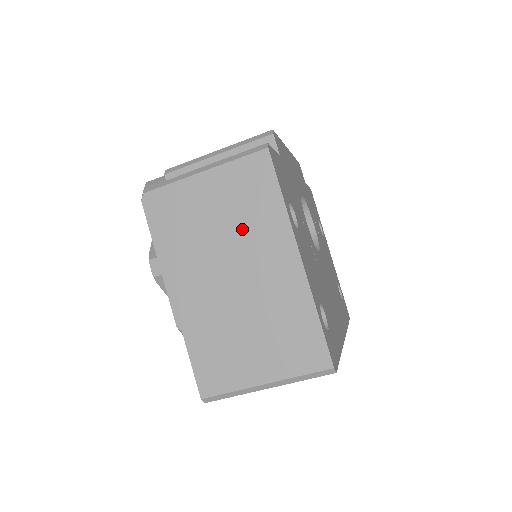
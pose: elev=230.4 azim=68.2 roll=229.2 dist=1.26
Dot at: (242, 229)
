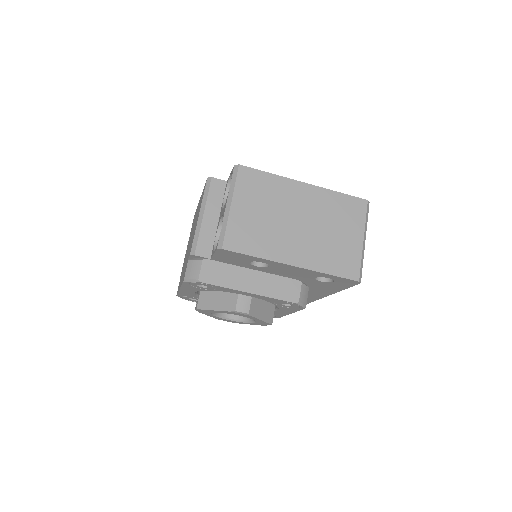
Dot at: (276, 203)
